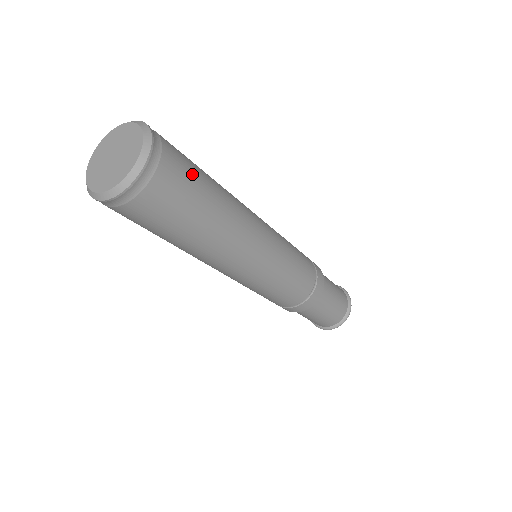
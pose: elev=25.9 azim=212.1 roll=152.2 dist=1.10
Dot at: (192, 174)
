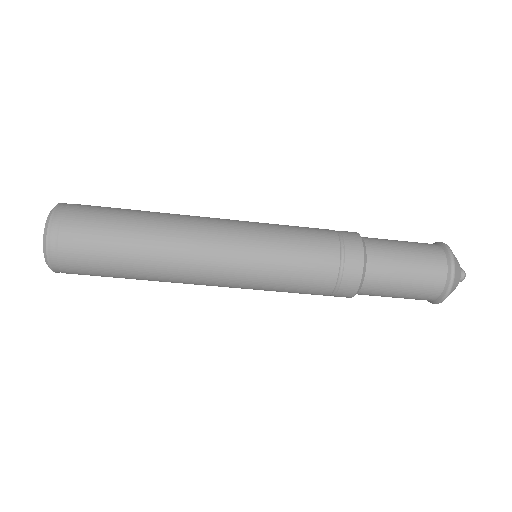
Dot at: occluded
